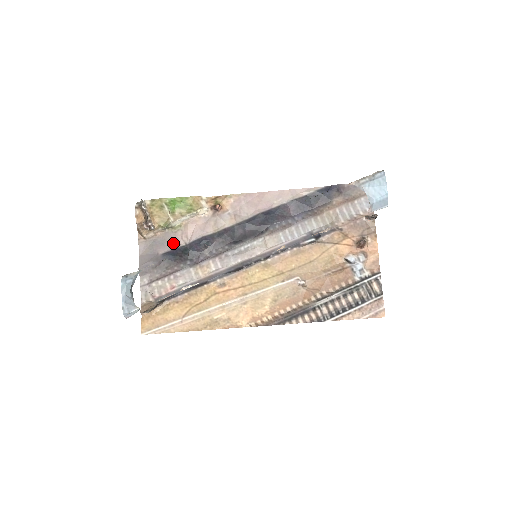
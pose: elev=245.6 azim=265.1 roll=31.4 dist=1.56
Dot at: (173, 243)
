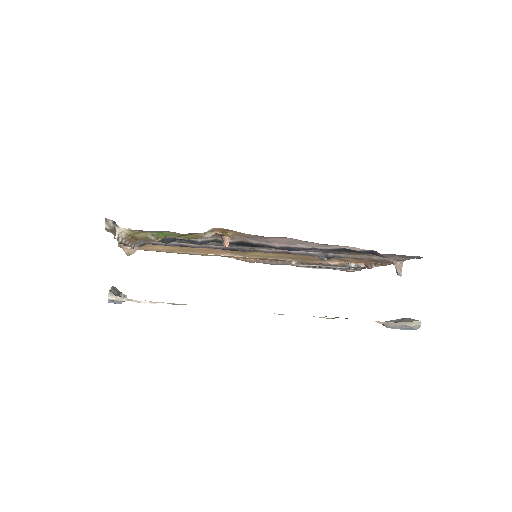
Dot at: occluded
